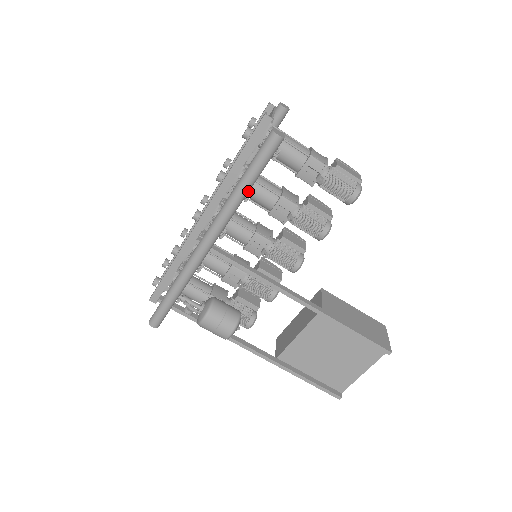
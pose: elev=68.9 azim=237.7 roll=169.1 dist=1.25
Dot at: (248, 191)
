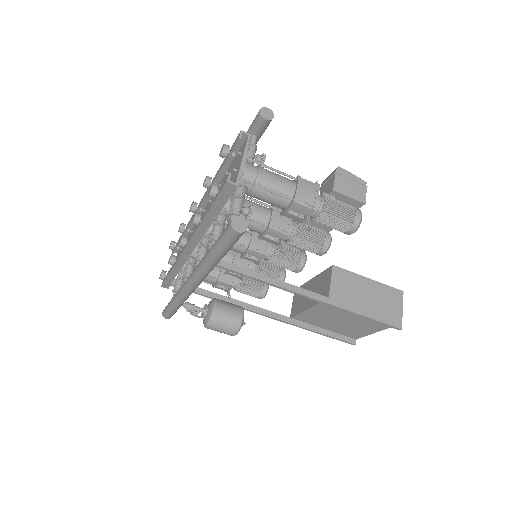
Dot at: (220, 259)
